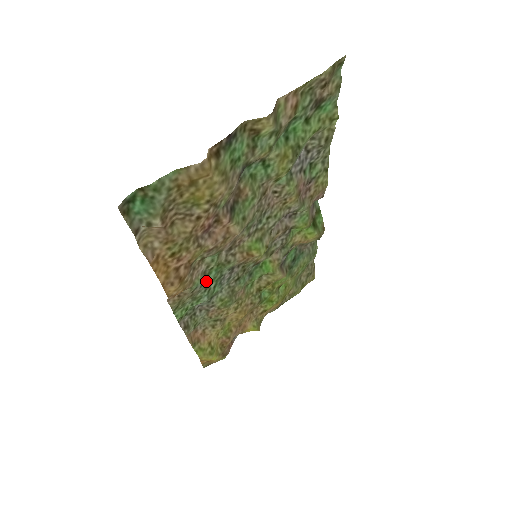
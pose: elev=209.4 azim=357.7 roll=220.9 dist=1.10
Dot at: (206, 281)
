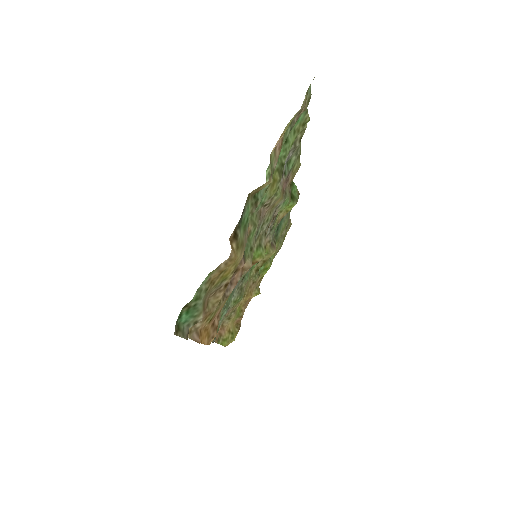
Dot at: occluded
